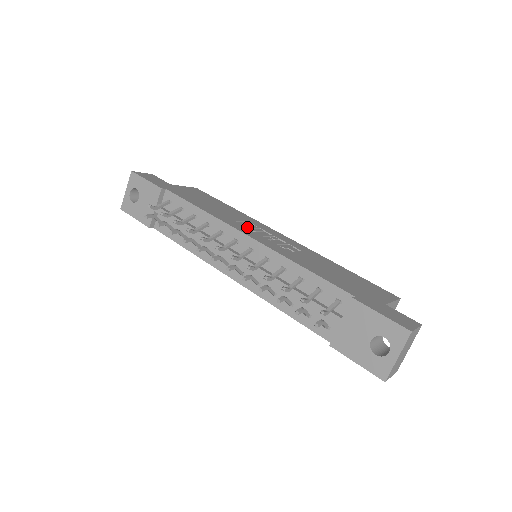
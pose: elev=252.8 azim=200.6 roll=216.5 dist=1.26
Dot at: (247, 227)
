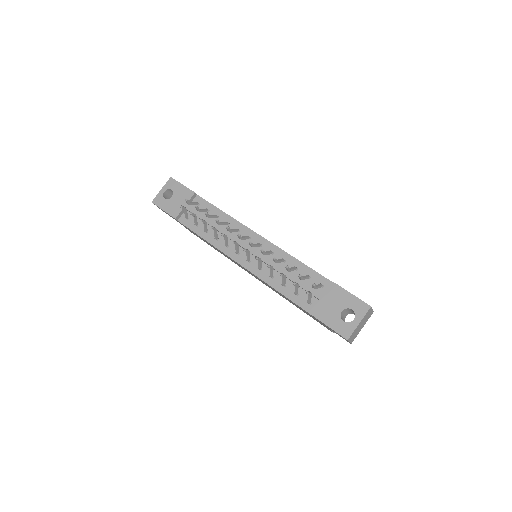
Dot at: occluded
